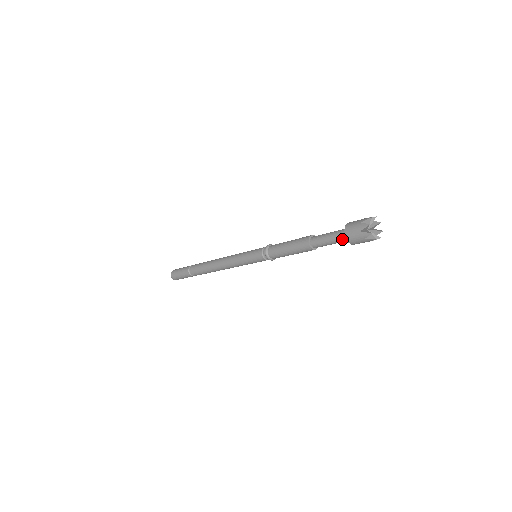
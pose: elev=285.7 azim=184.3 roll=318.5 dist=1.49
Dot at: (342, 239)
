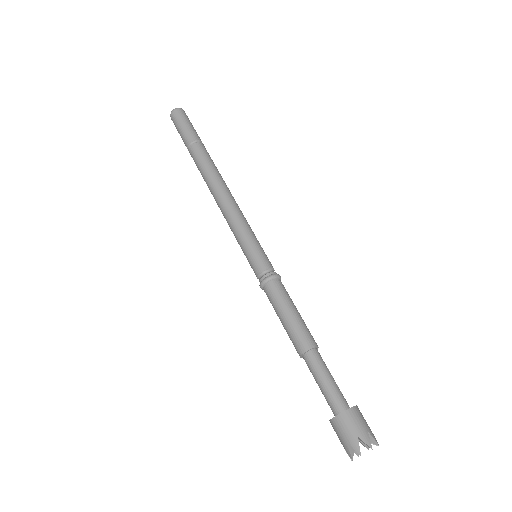
Dot at: (330, 406)
